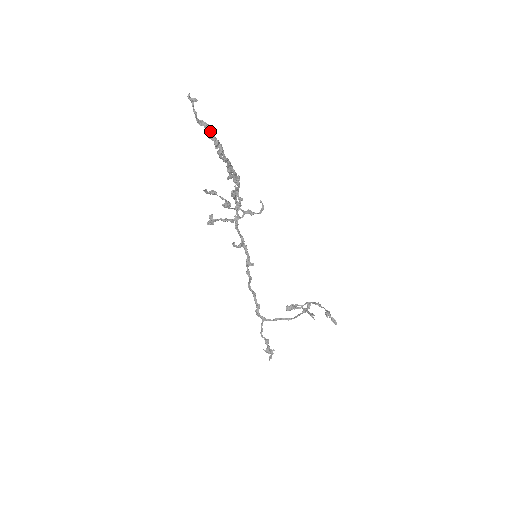
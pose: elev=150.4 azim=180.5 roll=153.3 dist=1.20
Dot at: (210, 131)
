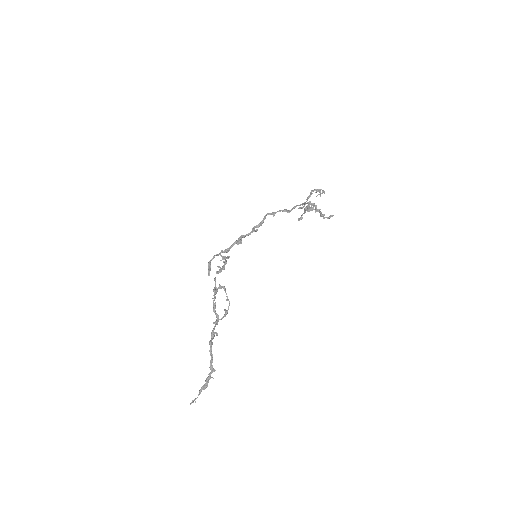
Dot at: (205, 387)
